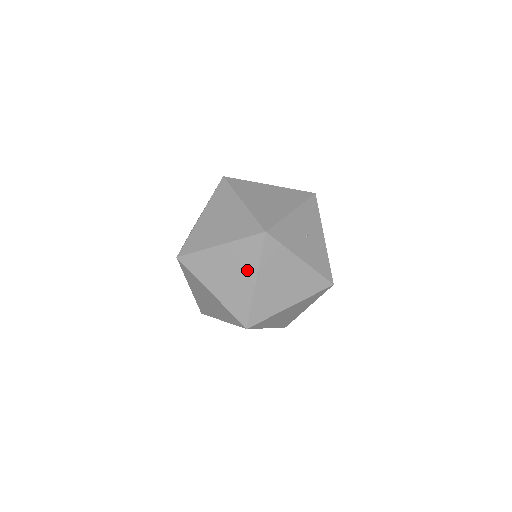
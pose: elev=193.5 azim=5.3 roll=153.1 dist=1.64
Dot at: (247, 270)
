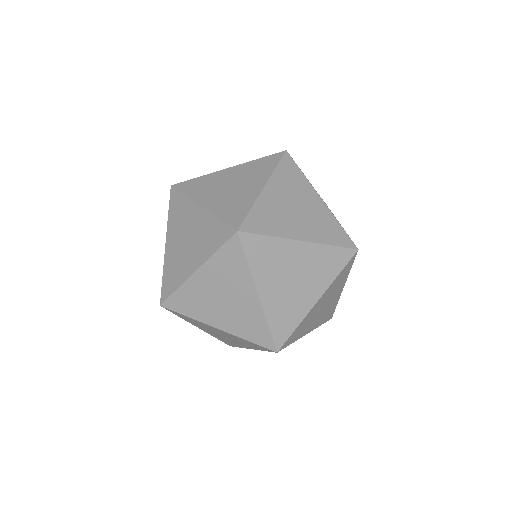
Dot at: (256, 179)
